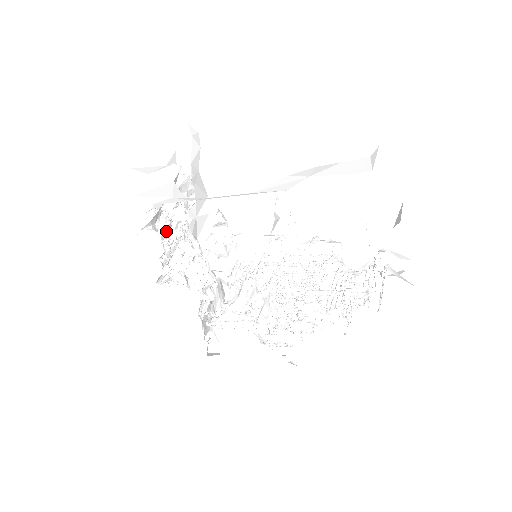
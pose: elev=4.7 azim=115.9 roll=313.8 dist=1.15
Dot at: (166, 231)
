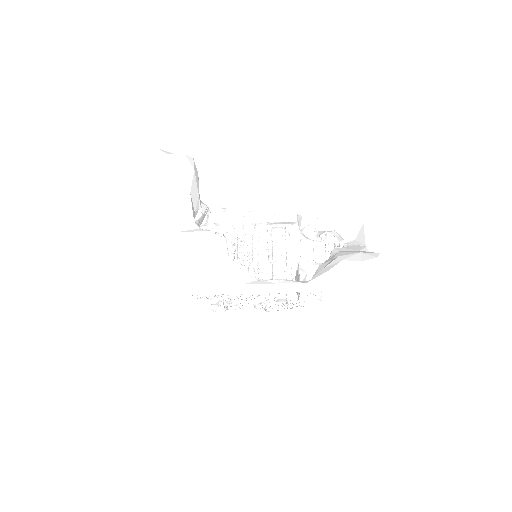
Dot at: occluded
